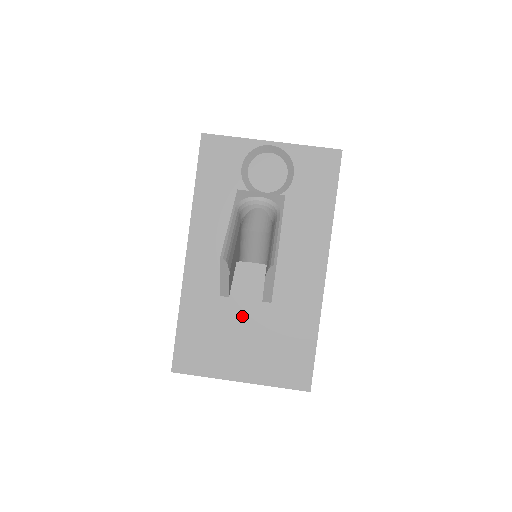
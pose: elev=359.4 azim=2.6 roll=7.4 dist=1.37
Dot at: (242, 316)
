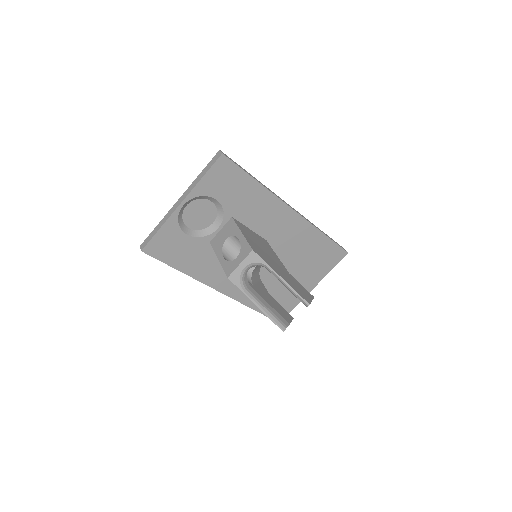
Dot at: occluded
